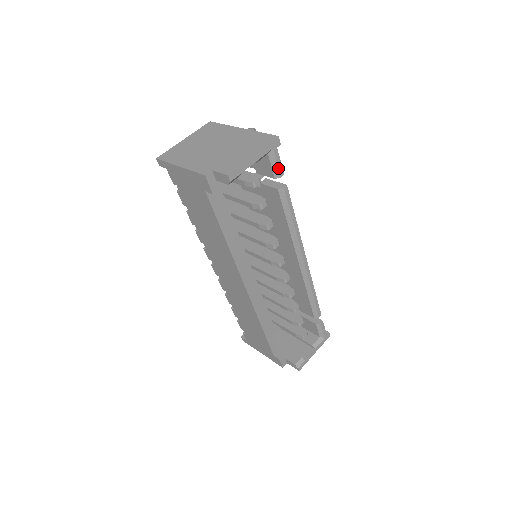
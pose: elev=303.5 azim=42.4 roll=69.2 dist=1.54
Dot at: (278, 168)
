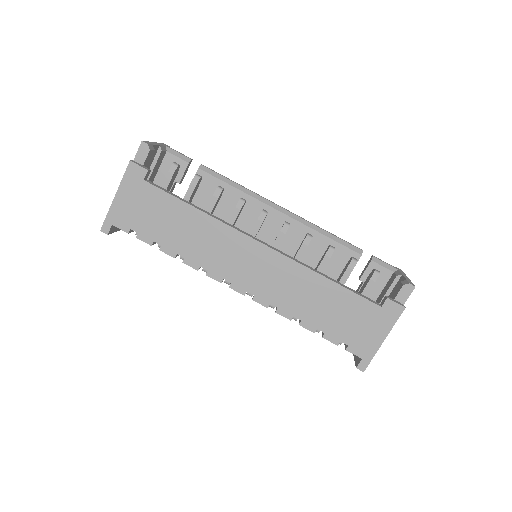
Dot at: (183, 155)
